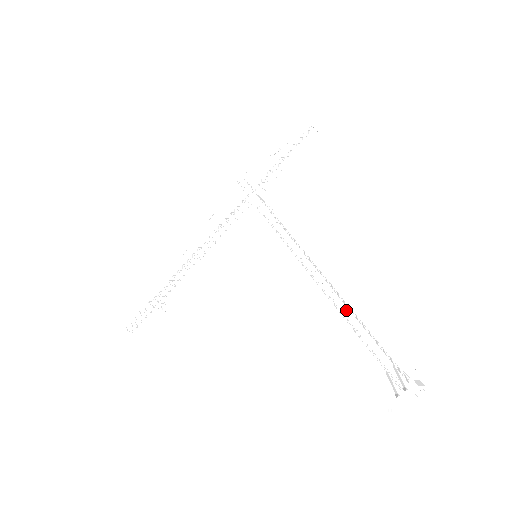
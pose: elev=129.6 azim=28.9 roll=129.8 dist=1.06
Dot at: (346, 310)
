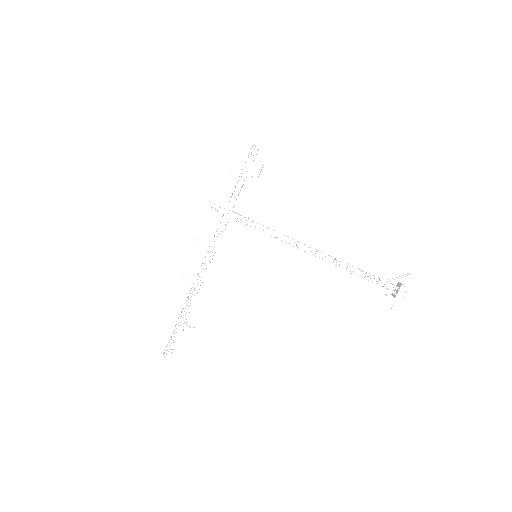
Dot at: occluded
